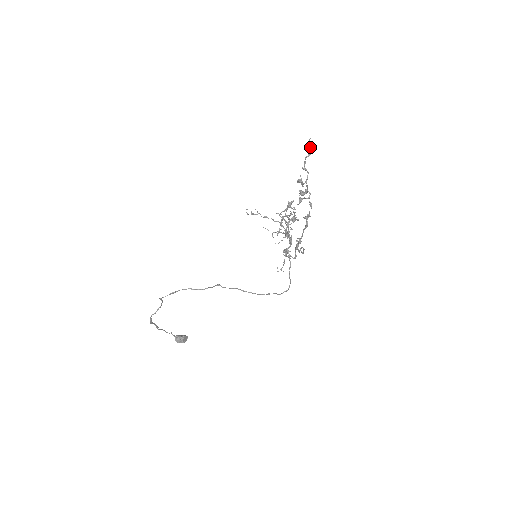
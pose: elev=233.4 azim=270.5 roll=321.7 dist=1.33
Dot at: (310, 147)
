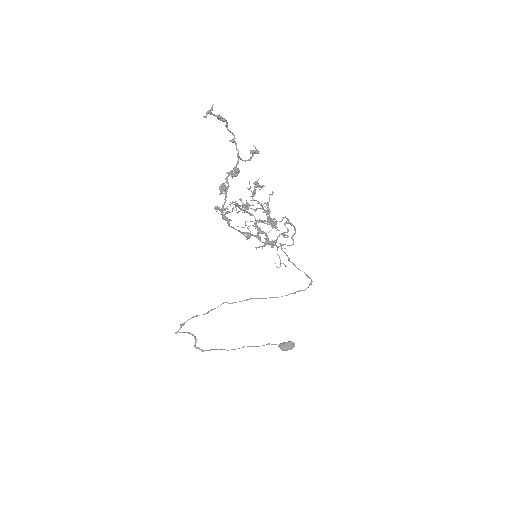
Dot at: (215, 116)
